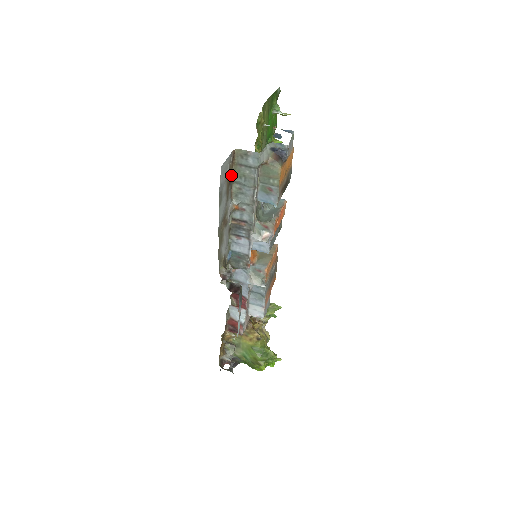
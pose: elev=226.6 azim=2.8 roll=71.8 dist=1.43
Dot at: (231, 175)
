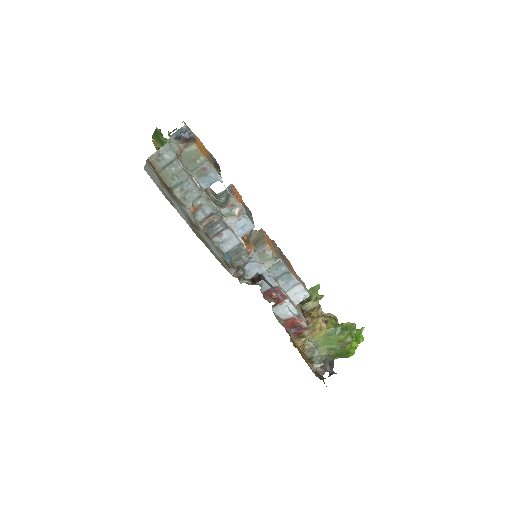
Dot at: (164, 184)
